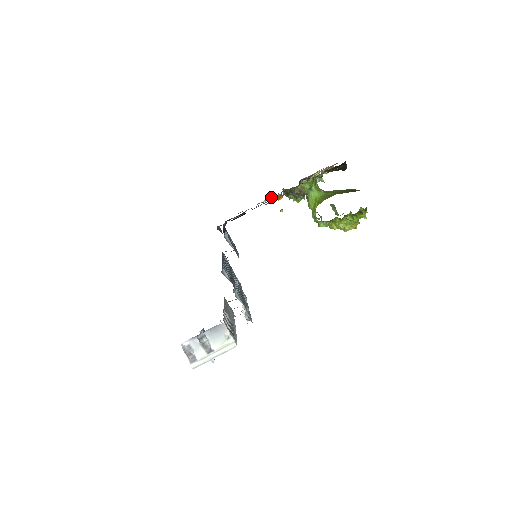
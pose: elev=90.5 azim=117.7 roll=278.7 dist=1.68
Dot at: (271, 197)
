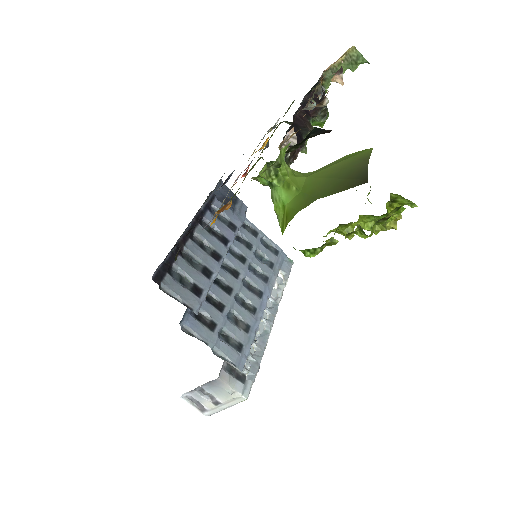
Dot at: occluded
